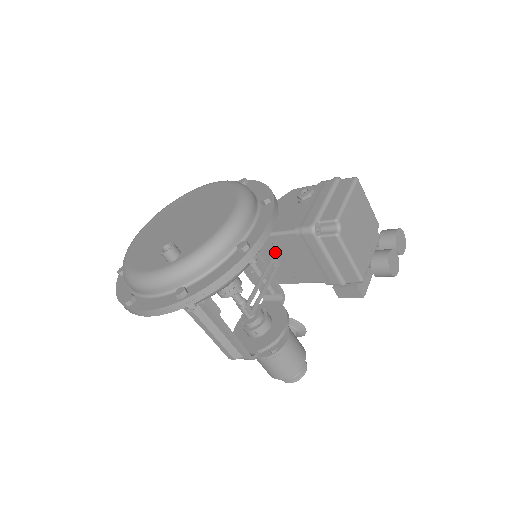
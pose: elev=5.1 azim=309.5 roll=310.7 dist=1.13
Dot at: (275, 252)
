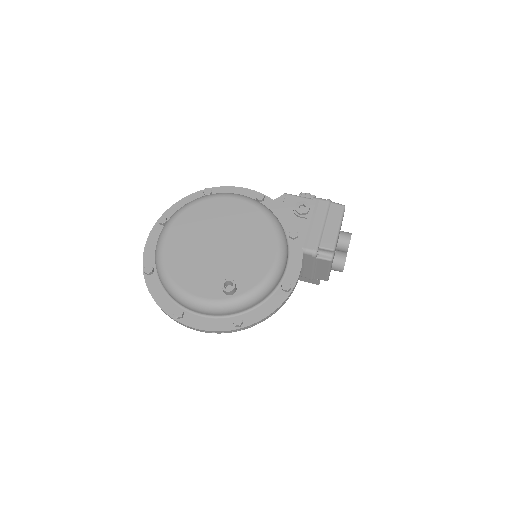
Dot at: occluded
